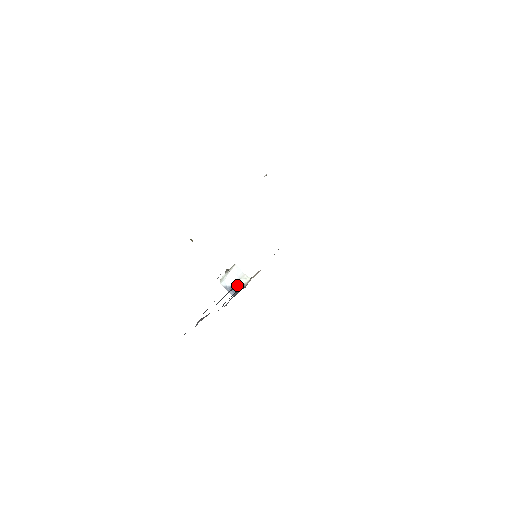
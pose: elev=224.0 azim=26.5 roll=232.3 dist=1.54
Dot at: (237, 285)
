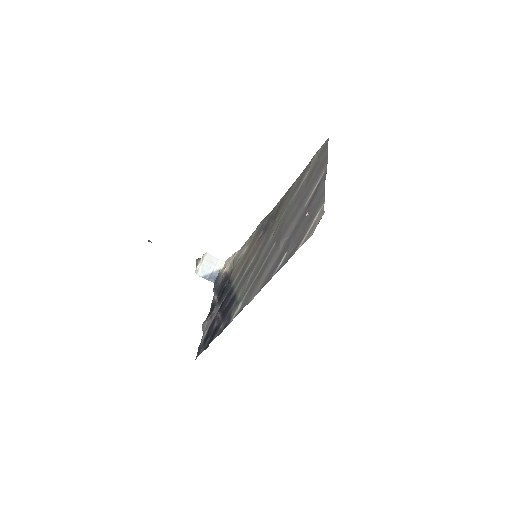
Dot at: (214, 271)
